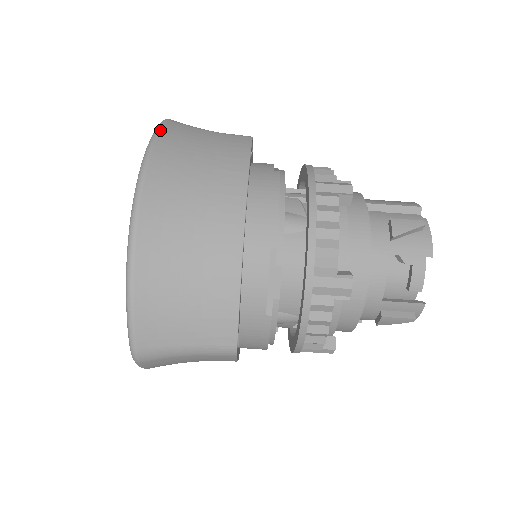
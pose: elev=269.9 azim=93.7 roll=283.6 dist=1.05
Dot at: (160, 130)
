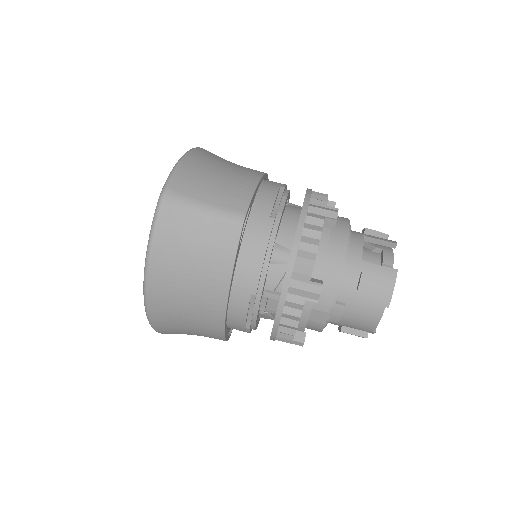
Dot at: occluded
